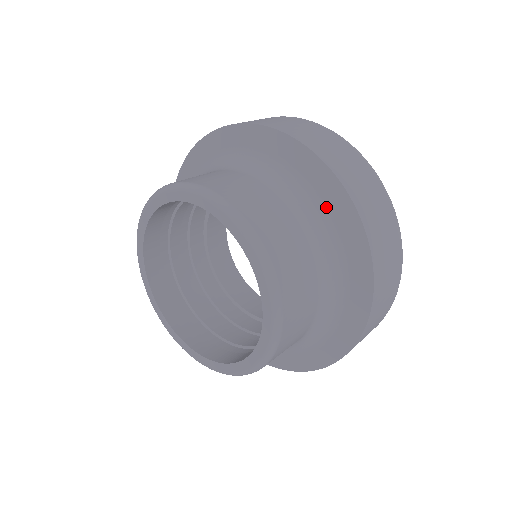
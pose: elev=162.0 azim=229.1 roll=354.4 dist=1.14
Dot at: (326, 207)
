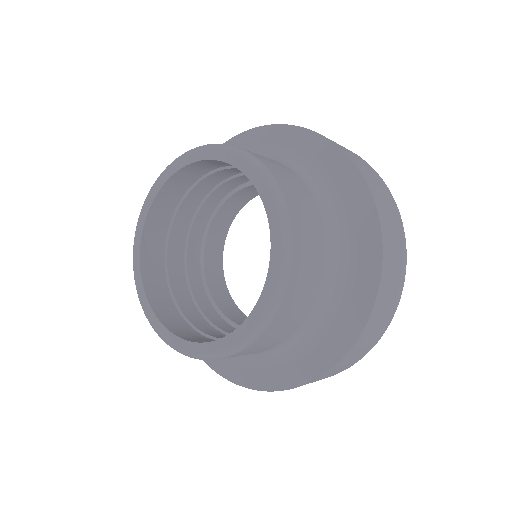
Dot at: (348, 207)
